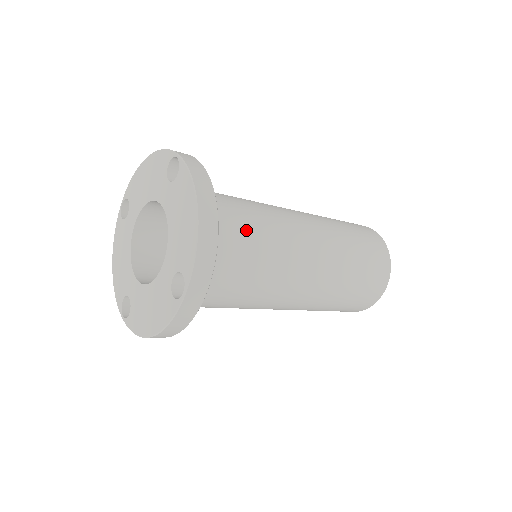
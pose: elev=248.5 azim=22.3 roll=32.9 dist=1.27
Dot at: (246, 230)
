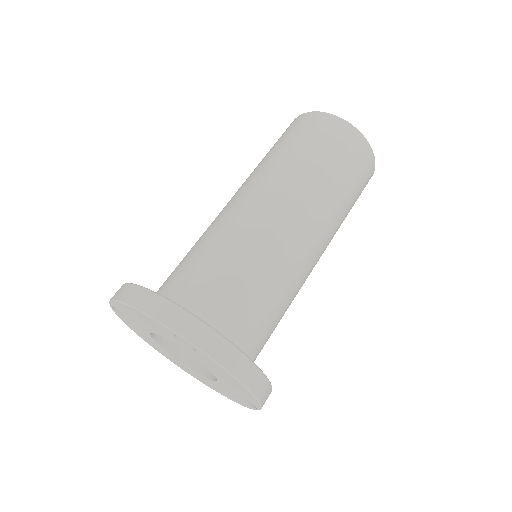
Dot at: (265, 309)
